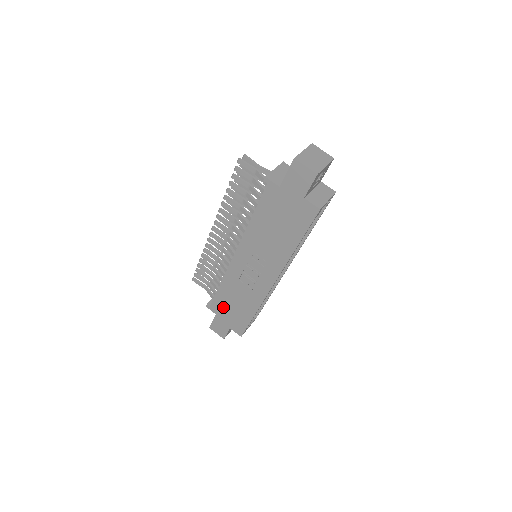
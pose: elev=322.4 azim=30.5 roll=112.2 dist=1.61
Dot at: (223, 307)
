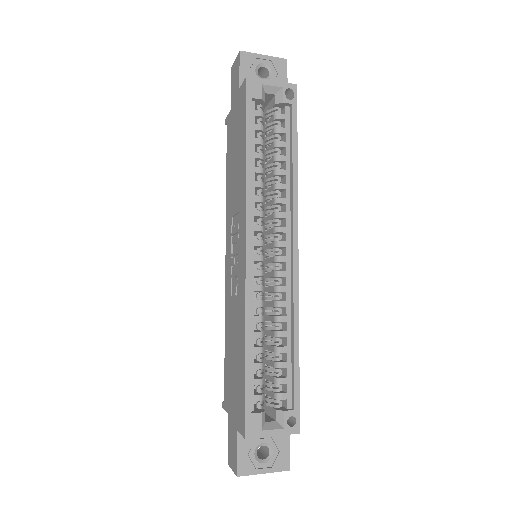
Dot at: (230, 382)
